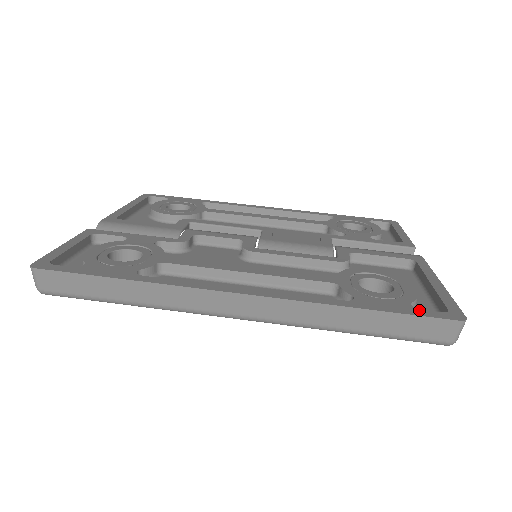
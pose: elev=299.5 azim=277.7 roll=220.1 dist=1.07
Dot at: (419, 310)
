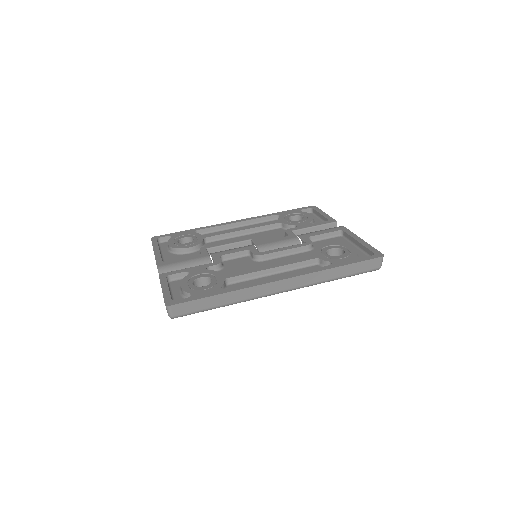
Dot at: (362, 258)
